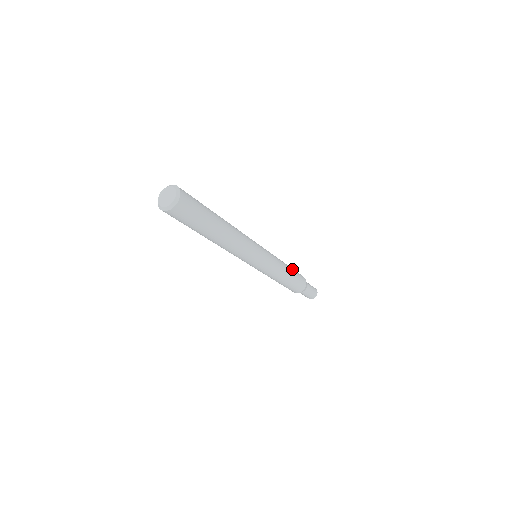
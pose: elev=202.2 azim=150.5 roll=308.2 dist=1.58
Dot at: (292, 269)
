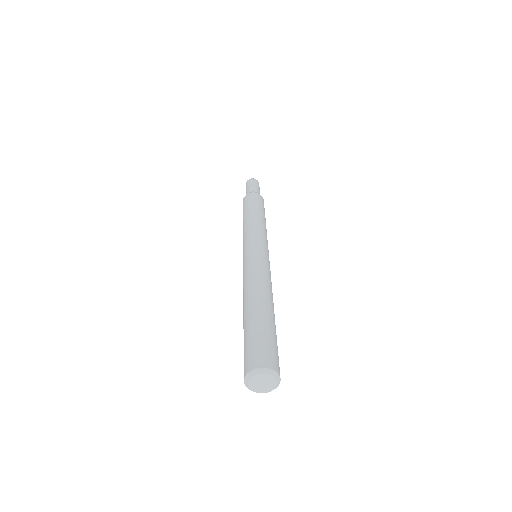
Dot at: (255, 209)
